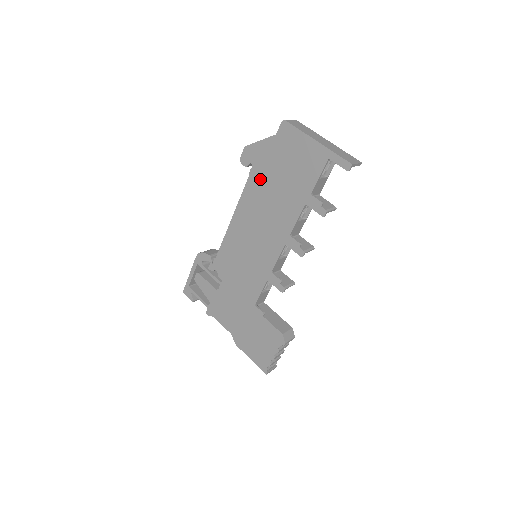
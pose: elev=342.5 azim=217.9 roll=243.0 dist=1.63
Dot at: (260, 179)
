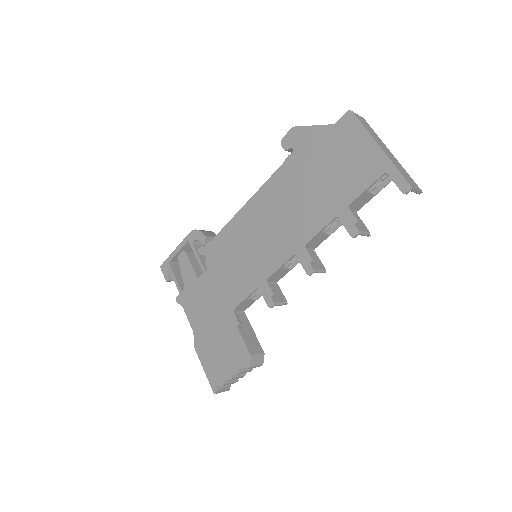
Dot at: (296, 169)
